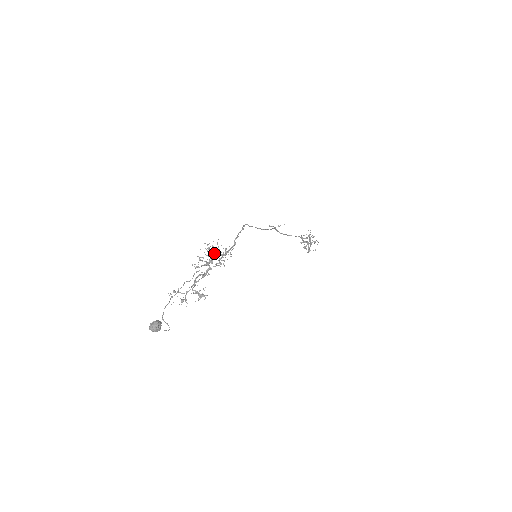
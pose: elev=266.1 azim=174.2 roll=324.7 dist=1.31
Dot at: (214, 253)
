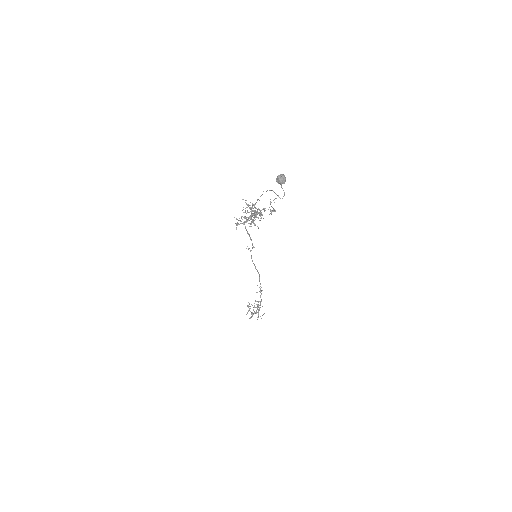
Dot at: (252, 207)
